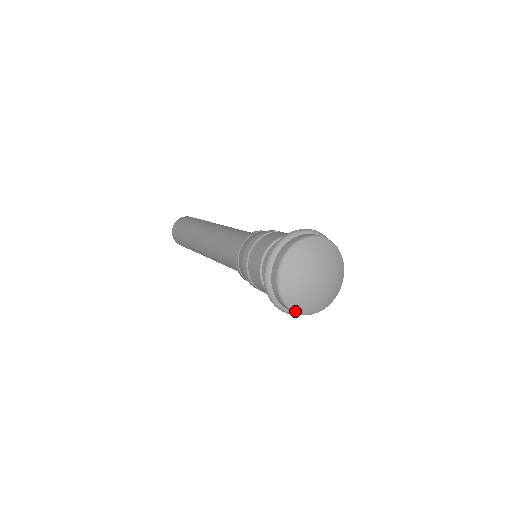
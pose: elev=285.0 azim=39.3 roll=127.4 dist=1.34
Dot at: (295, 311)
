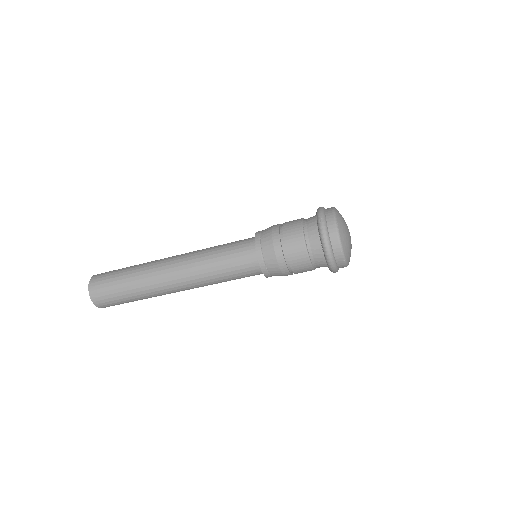
Dot at: occluded
